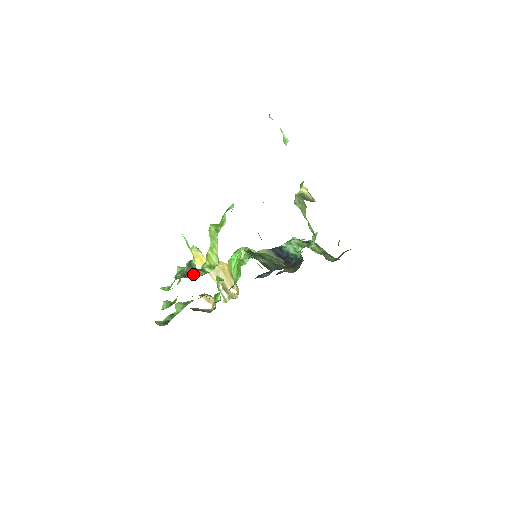
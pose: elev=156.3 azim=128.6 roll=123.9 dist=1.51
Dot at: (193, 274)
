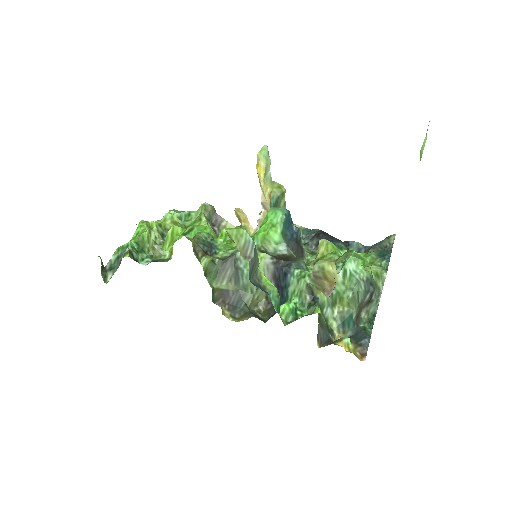
Dot at: occluded
